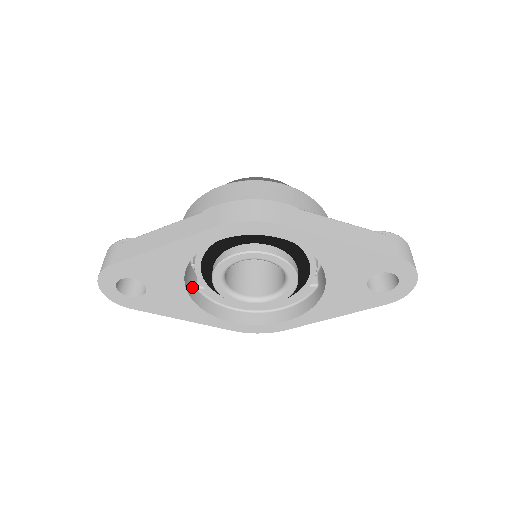
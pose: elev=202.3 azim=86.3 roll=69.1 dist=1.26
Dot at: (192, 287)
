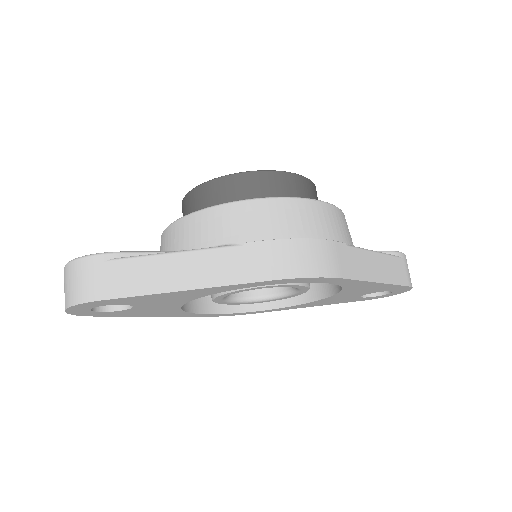
Dot at: occluded
